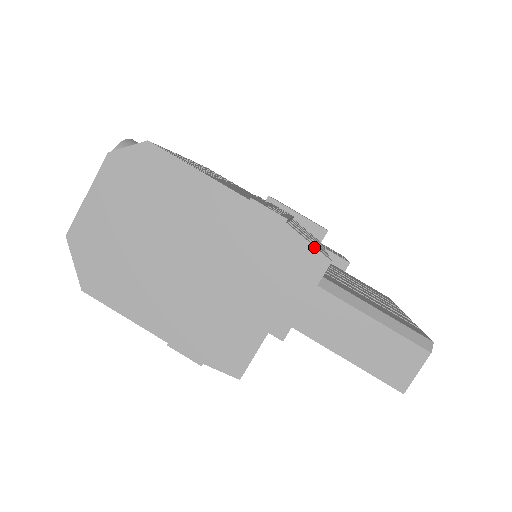
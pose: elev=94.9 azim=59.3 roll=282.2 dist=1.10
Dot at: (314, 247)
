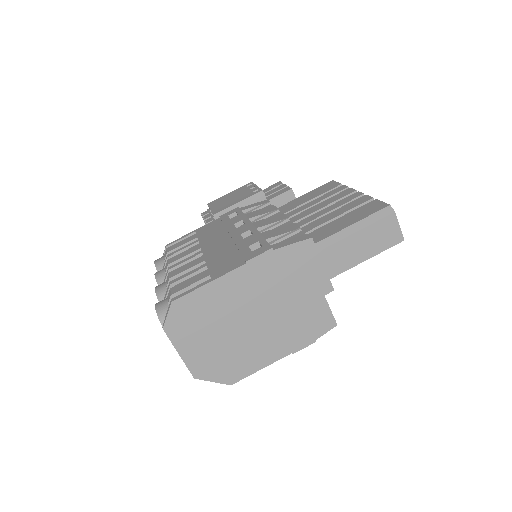
Dot at: (297, 243)
